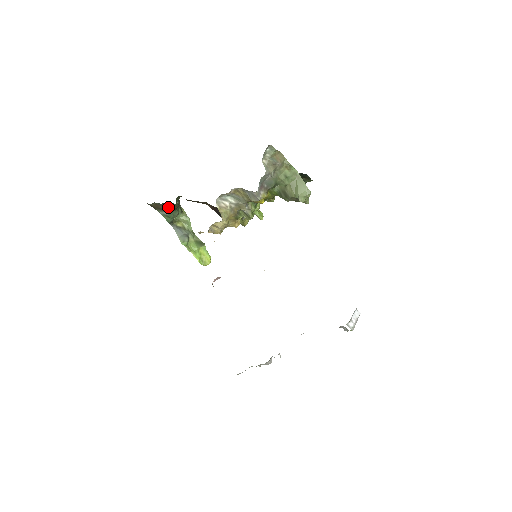
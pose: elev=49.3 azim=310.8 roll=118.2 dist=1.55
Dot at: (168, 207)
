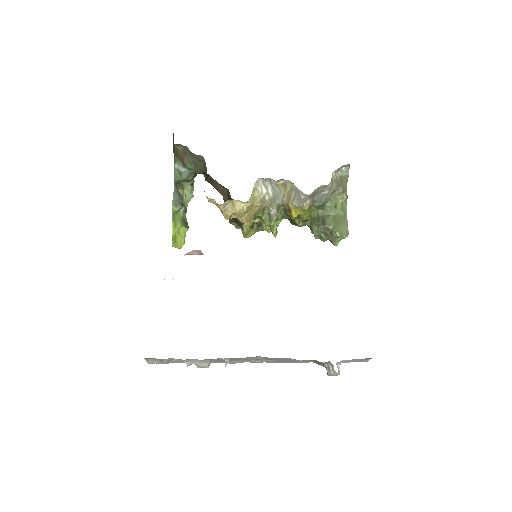
Dot at: (192, 164)
